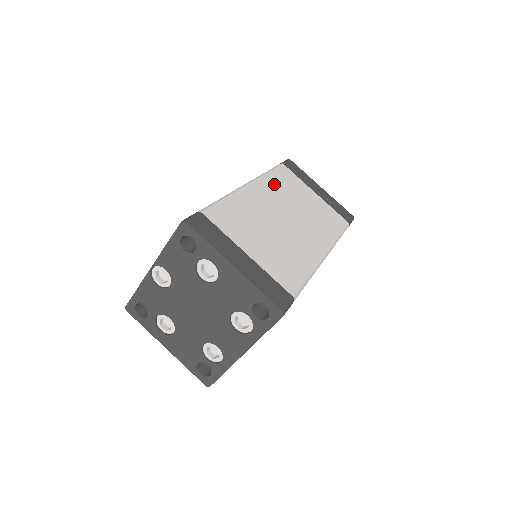
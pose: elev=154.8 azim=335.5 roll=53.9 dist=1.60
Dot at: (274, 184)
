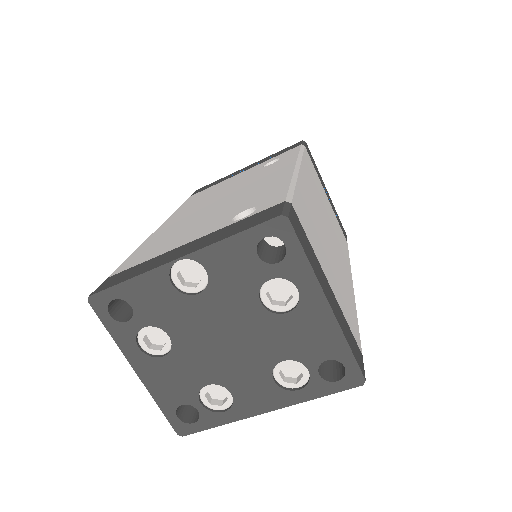
Dot at: (310, 174)
